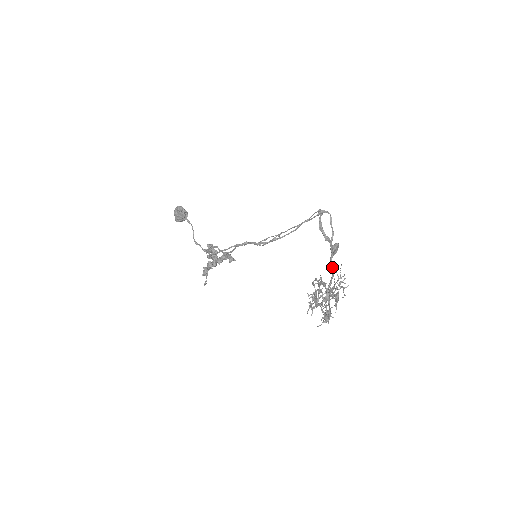
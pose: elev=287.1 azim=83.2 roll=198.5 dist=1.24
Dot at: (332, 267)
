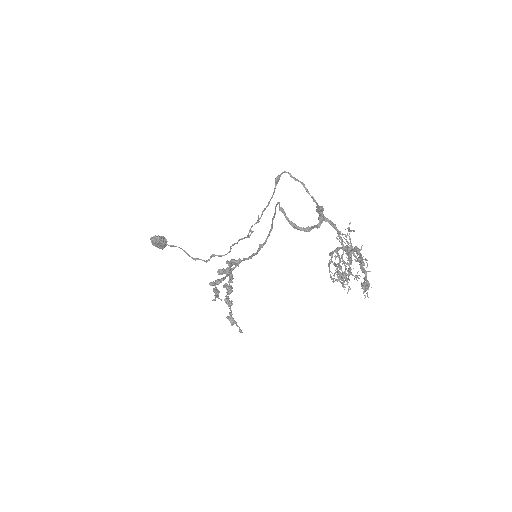
Dot at: (330, 224)
